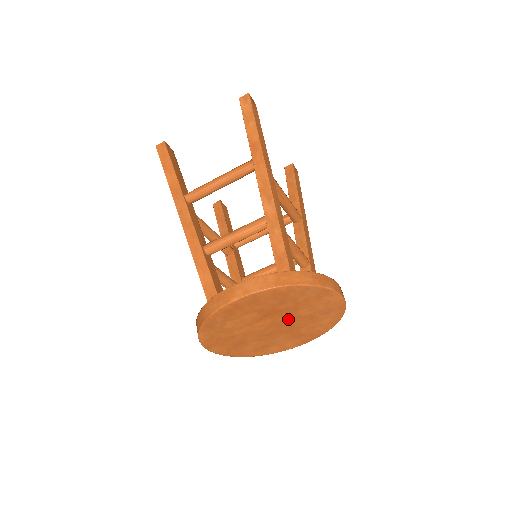
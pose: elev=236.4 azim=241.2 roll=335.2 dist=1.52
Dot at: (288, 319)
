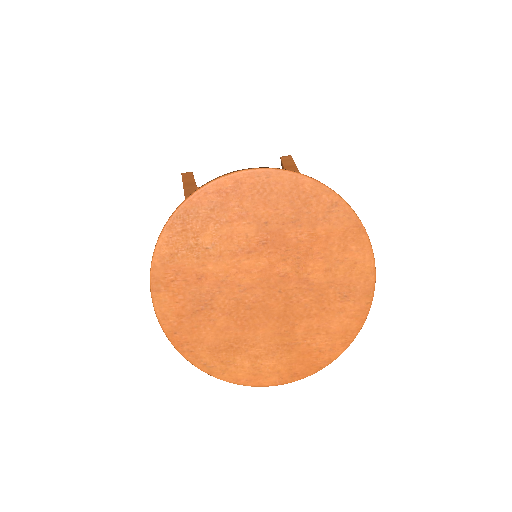
Dot at: (289, 278)
